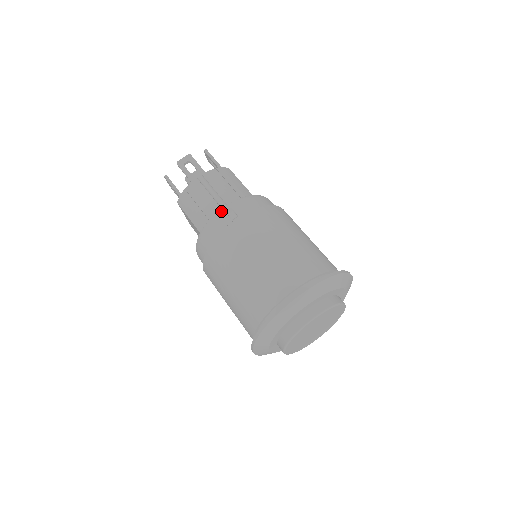
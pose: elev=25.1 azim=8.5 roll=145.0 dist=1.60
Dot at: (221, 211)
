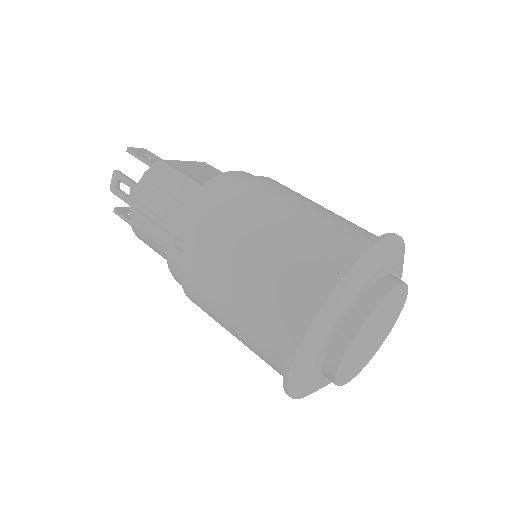
Dot at: (168, 246)
